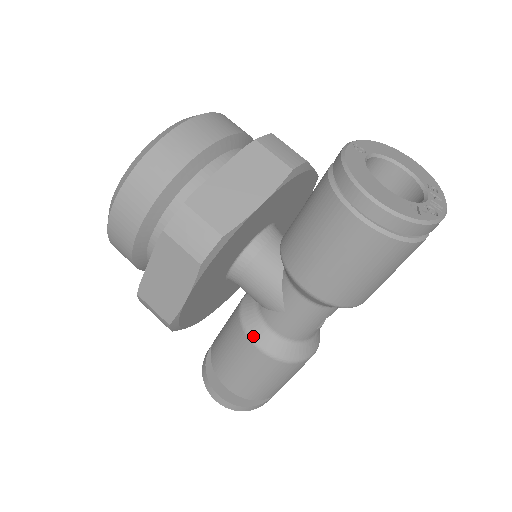
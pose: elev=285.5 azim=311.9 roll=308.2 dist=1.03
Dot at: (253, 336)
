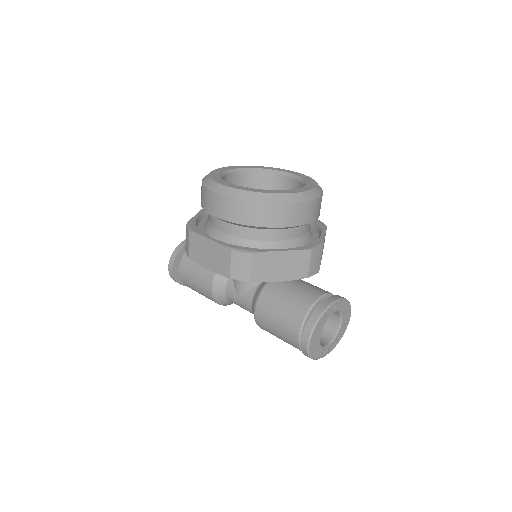
Dot at: (216, 283)
